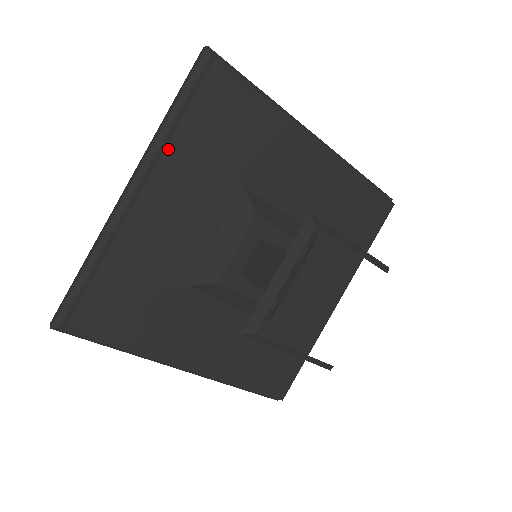
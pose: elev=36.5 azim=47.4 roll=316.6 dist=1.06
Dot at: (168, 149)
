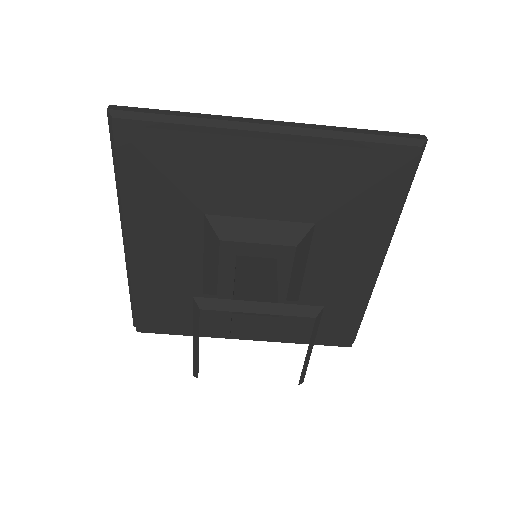
Dot at: (125, 211)
